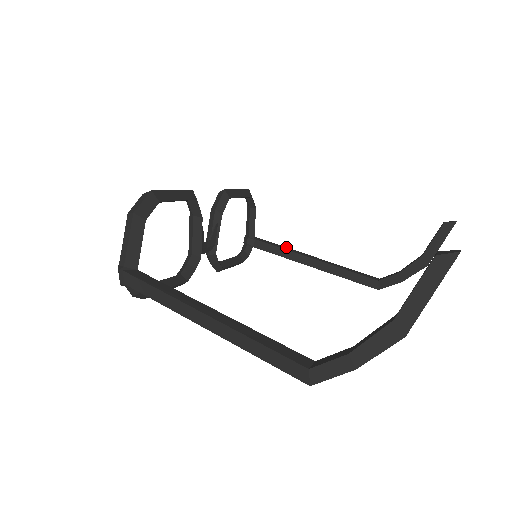
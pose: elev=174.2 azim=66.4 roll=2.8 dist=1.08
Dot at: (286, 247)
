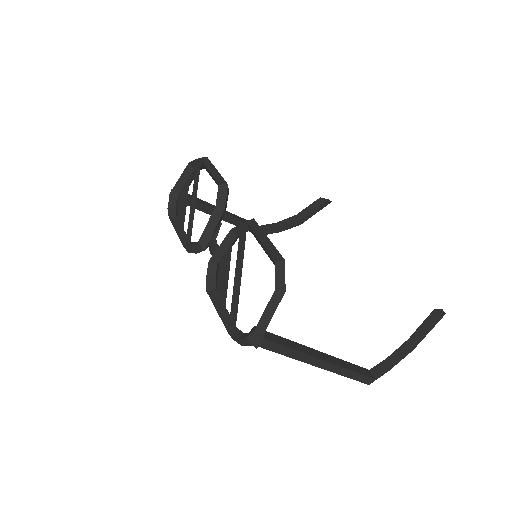
Dot at: occluded
